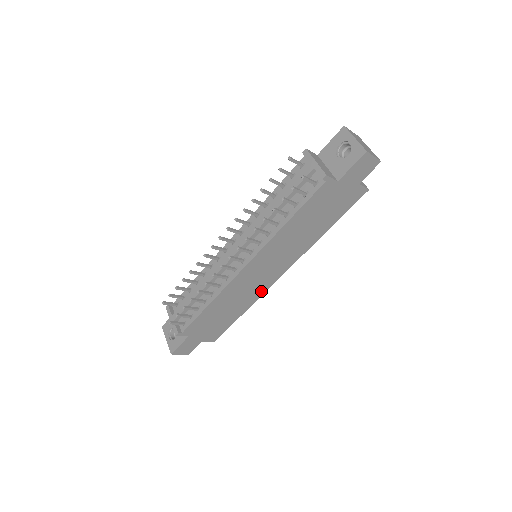
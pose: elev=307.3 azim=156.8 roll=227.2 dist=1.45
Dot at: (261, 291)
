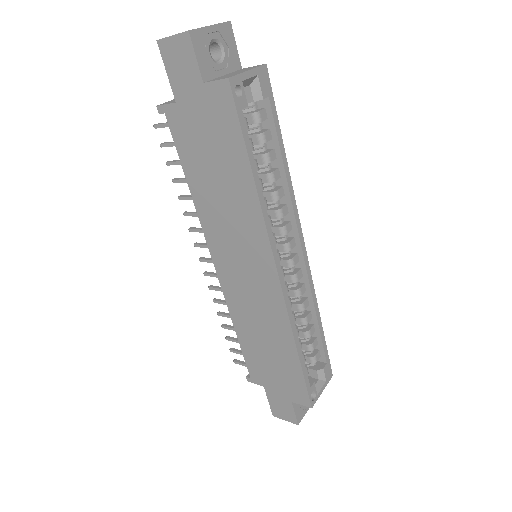
Dot at: (280, 309)
